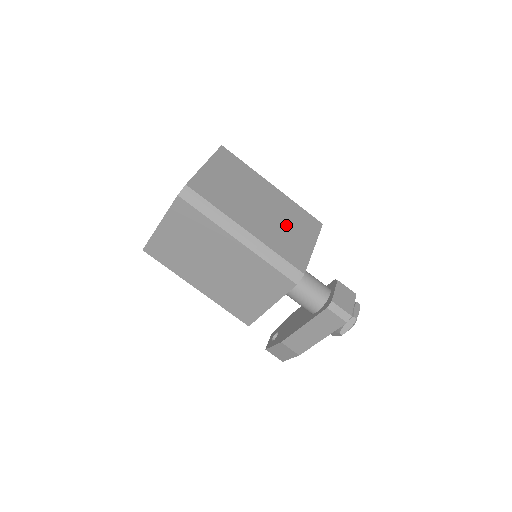
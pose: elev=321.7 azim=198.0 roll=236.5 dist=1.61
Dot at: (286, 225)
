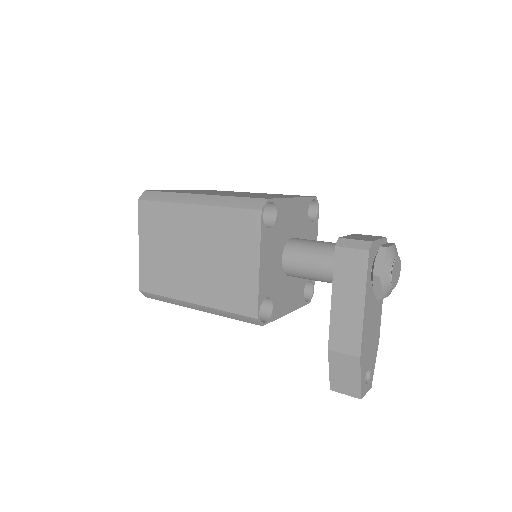
Dot at: (259, 195)
